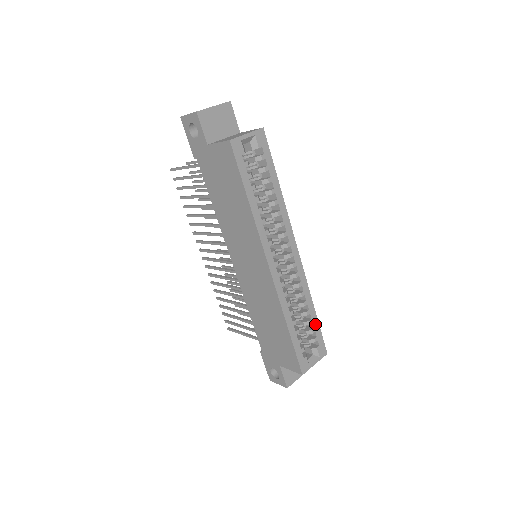
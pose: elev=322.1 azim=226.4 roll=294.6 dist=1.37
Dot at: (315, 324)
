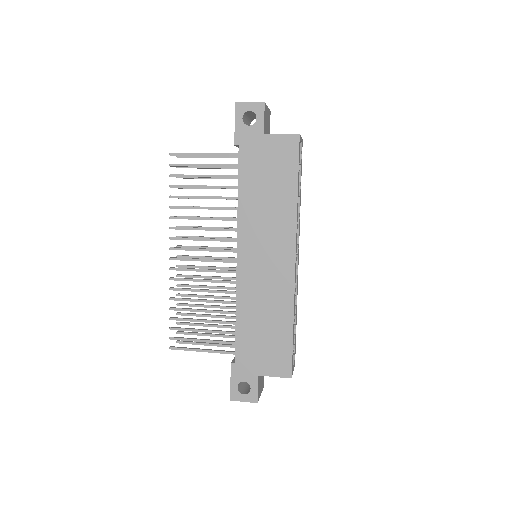
Dot at: occluded
